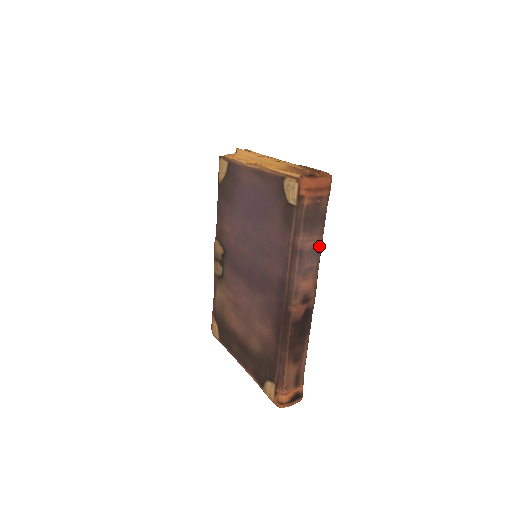
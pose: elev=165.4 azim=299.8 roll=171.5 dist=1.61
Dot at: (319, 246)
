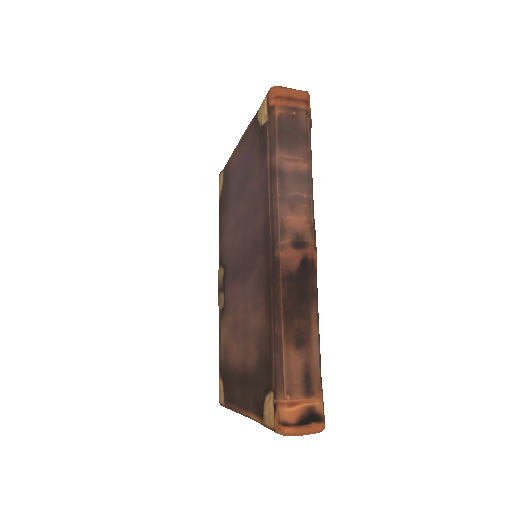
Dot at: (307, 172)
